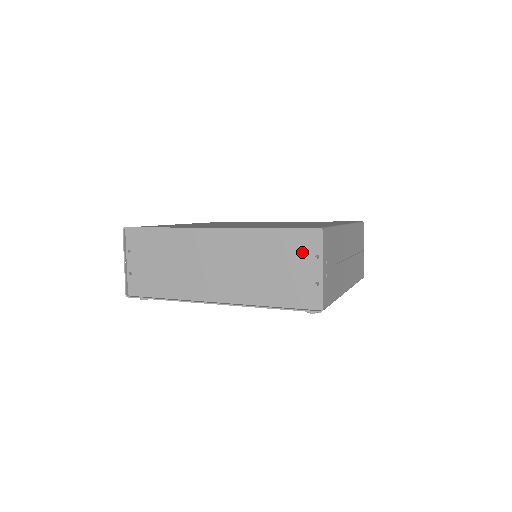
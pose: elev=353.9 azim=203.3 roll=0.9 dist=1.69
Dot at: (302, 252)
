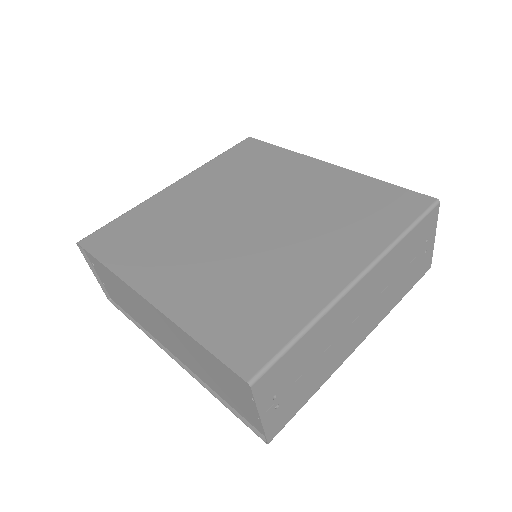
Dot at: (237, 384)
